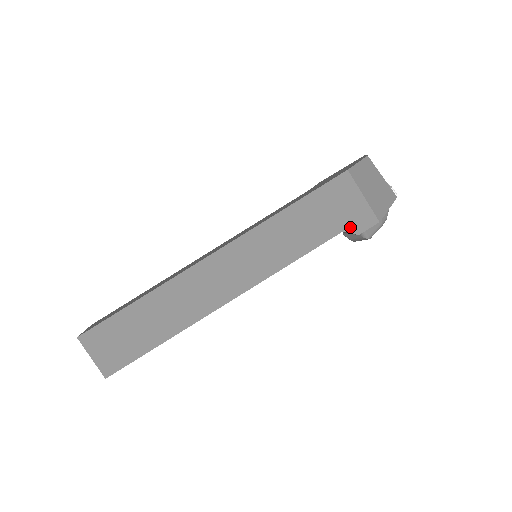
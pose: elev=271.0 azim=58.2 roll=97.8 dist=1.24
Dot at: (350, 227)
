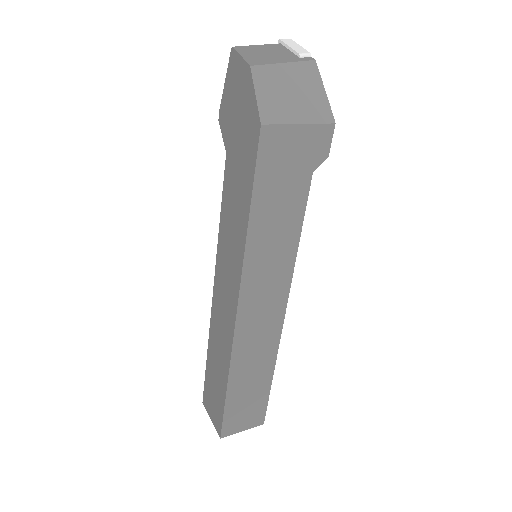
Dot at: (315, 161)
